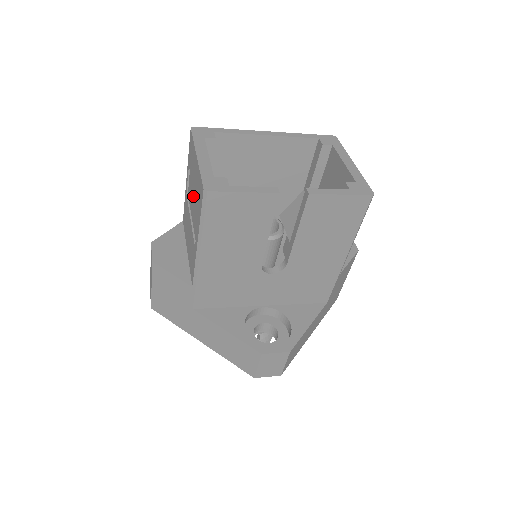
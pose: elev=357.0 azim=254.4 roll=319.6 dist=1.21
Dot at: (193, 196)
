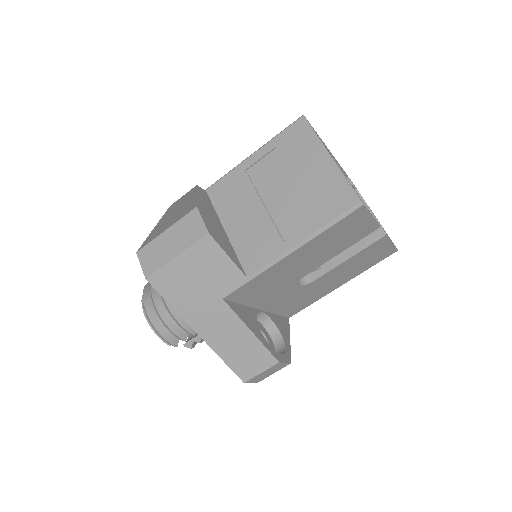
Dot at: (284, 185)
